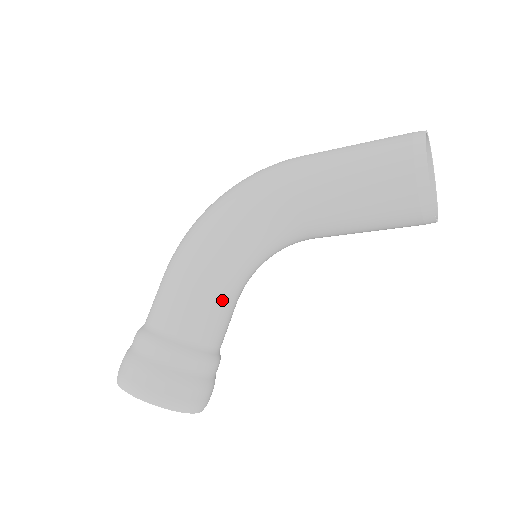
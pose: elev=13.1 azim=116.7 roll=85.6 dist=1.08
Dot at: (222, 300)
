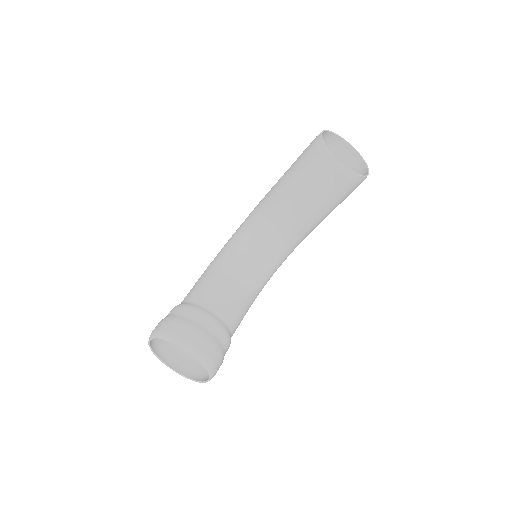
Dot at: (226, 281)
